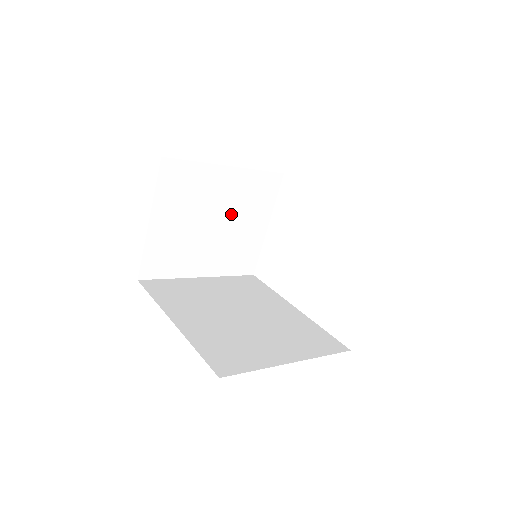
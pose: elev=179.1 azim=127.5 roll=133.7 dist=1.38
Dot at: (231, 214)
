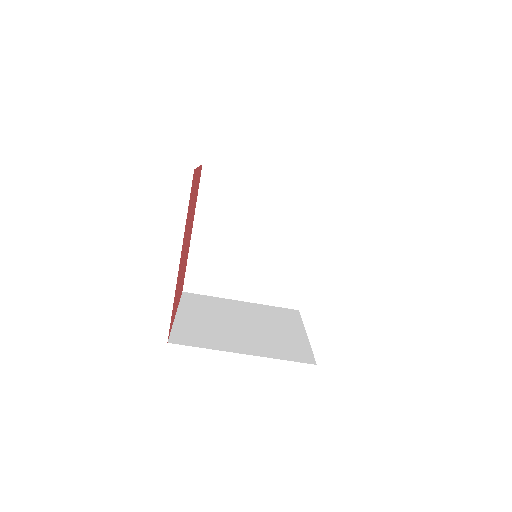
Dot at: (258, 322)
